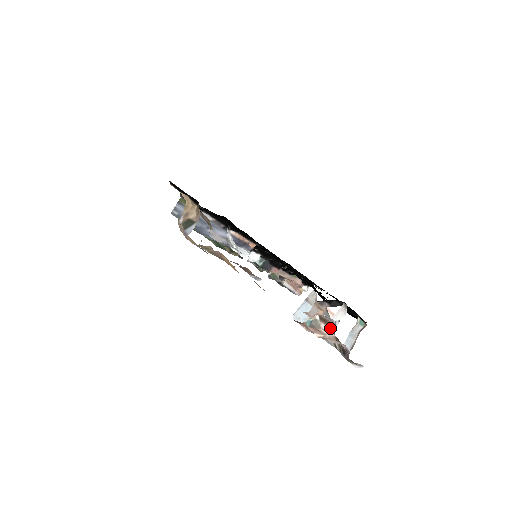
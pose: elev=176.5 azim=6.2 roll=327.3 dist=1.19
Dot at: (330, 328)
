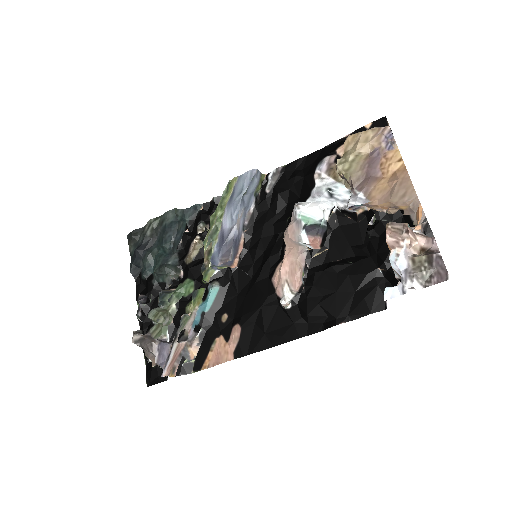
Dot at: (425, 237)
